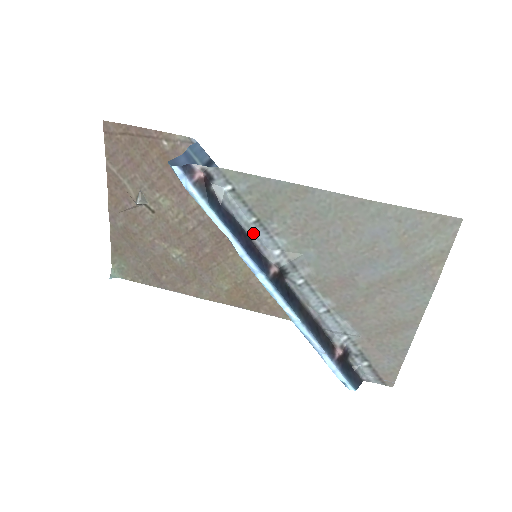
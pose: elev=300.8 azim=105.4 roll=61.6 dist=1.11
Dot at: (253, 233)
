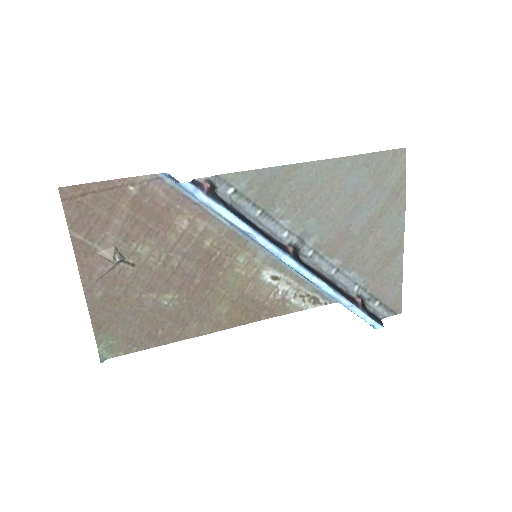
Dot at: (262, 225)
